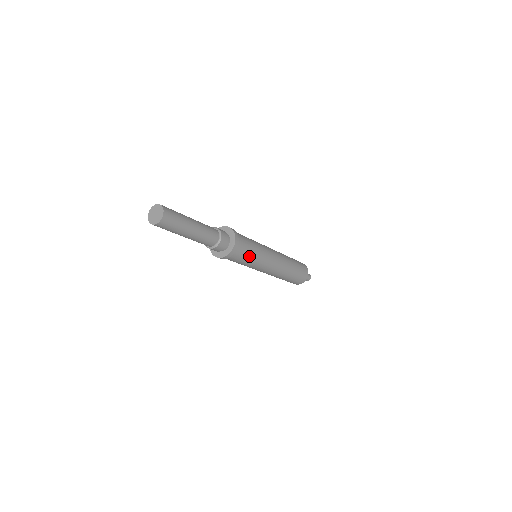
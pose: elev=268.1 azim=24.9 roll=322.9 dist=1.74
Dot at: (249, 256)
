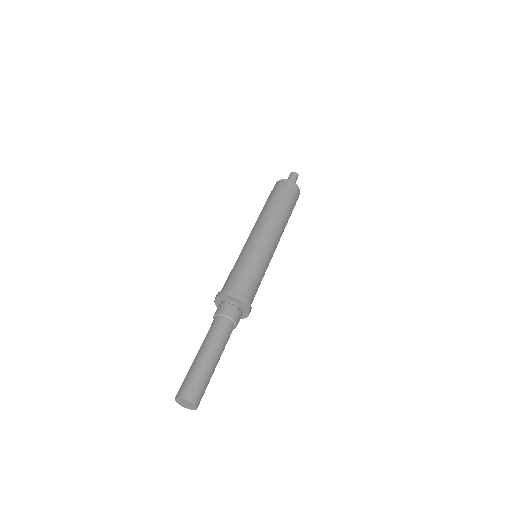
Dot at: (259, 285)
